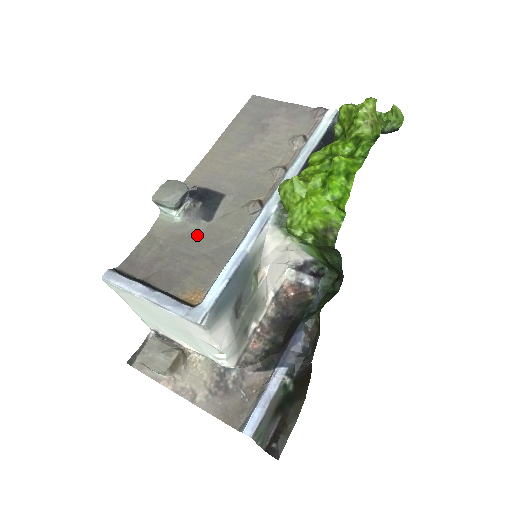
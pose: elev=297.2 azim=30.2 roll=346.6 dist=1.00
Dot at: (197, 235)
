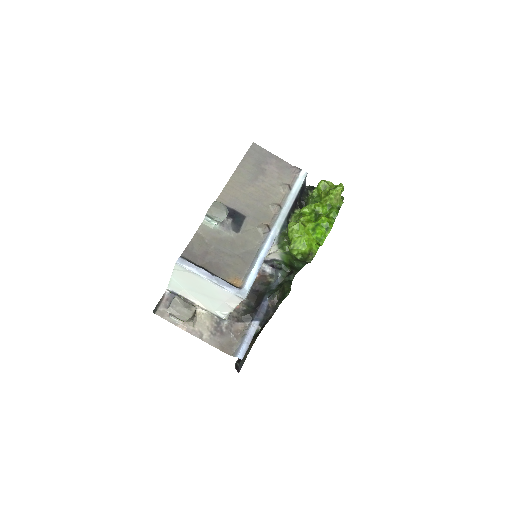
Dot at: (231, 241)
